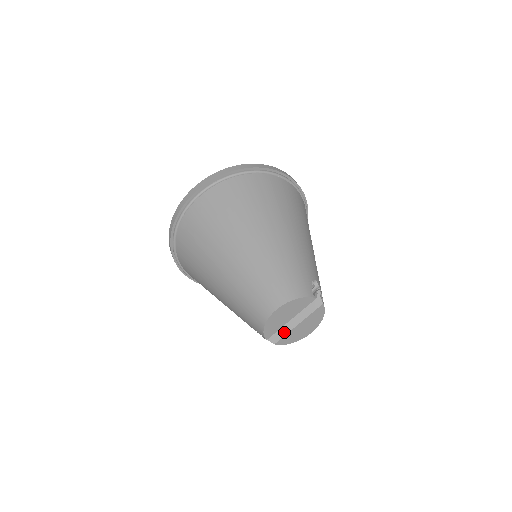
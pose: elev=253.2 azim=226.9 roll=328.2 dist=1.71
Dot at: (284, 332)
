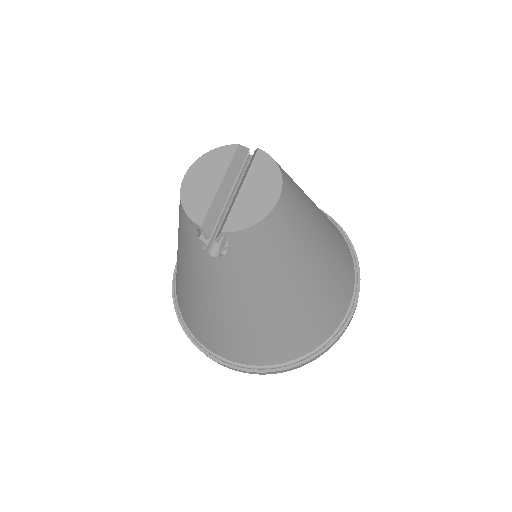
Dot at: (229, 212)
